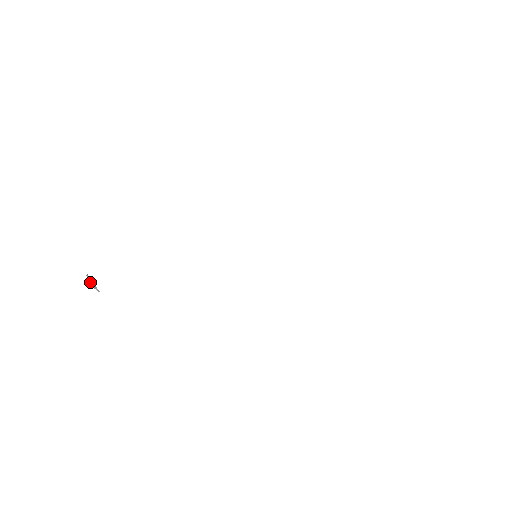
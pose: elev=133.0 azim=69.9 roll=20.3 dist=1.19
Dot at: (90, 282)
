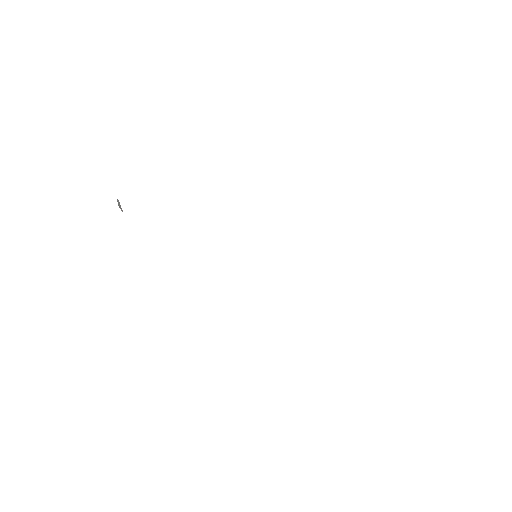
Dot at: (118, 204)
